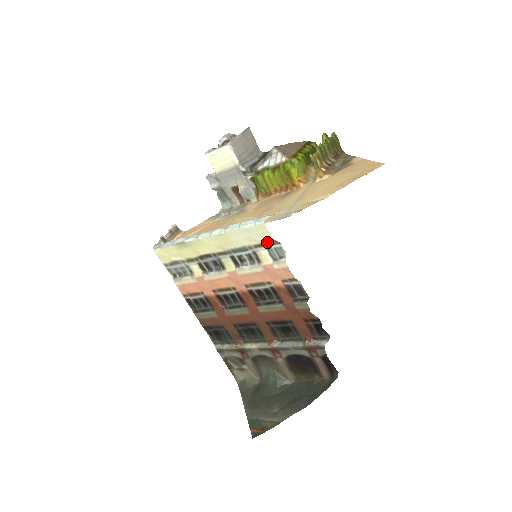
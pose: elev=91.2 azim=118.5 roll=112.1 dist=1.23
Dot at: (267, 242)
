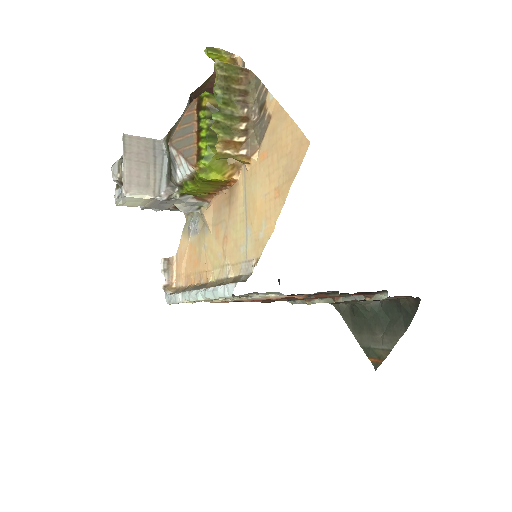
Dot at: occluded
